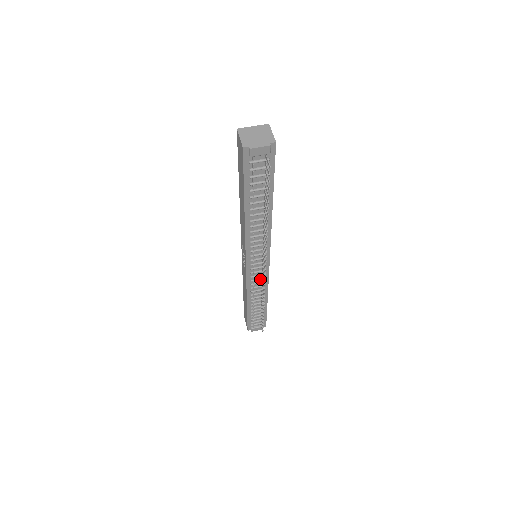
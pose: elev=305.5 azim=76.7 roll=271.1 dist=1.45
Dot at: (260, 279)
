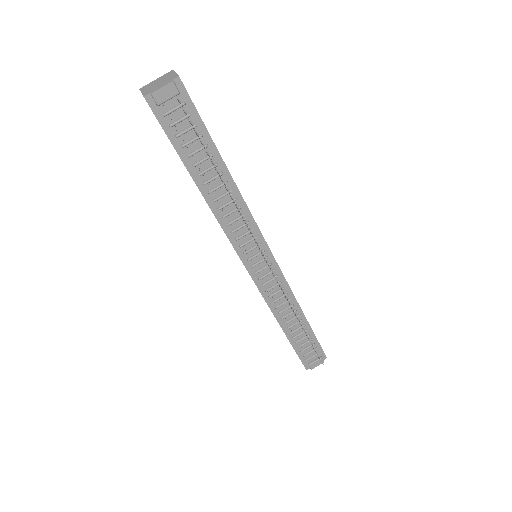
Dot at: (276, 285)
